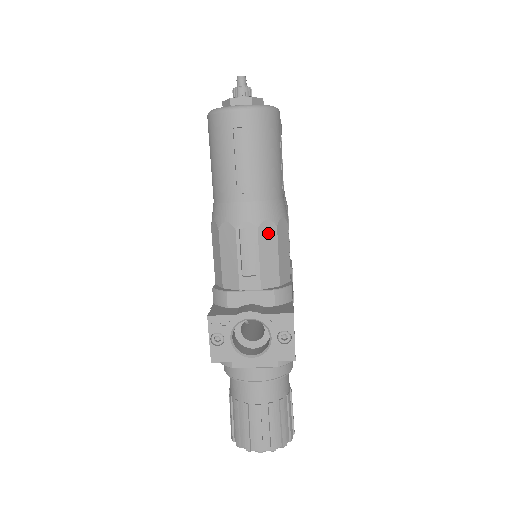
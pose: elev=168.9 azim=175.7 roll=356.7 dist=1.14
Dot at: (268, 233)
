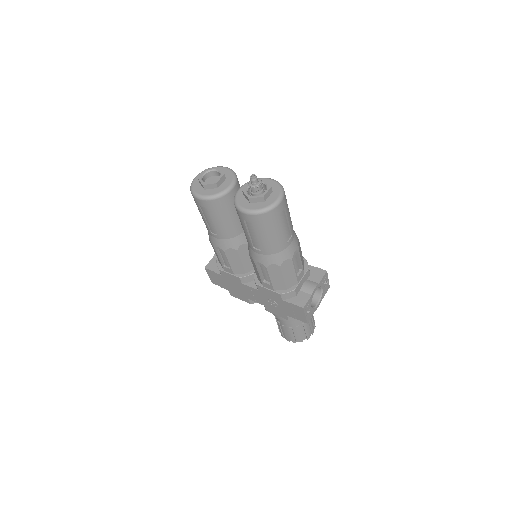
Dot at: (299, 247)
